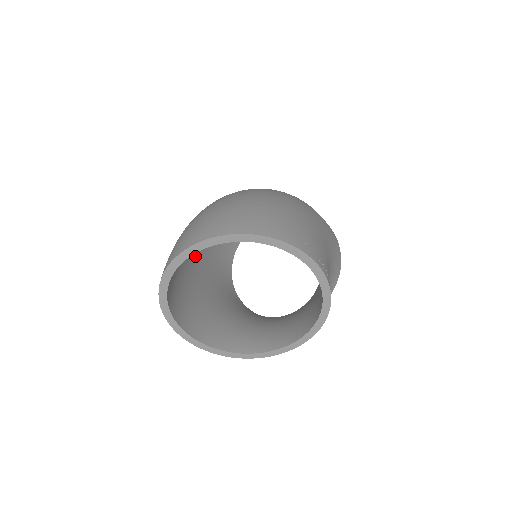
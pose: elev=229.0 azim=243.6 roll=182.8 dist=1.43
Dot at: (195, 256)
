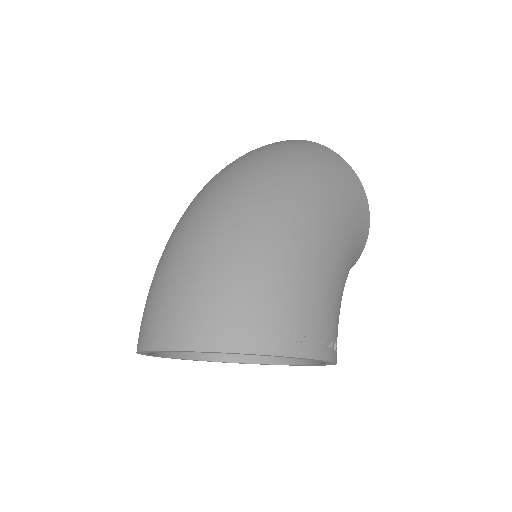
Dot at: occluded
